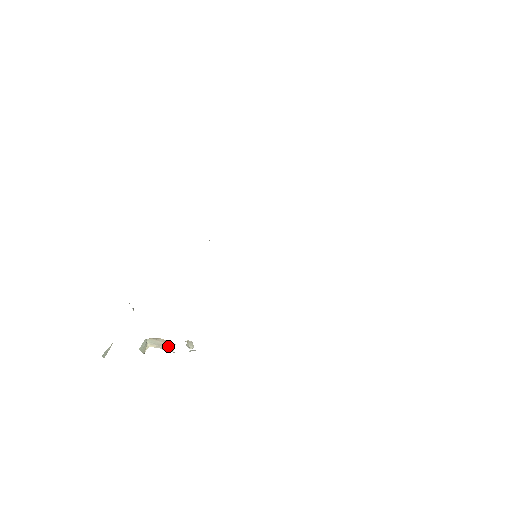
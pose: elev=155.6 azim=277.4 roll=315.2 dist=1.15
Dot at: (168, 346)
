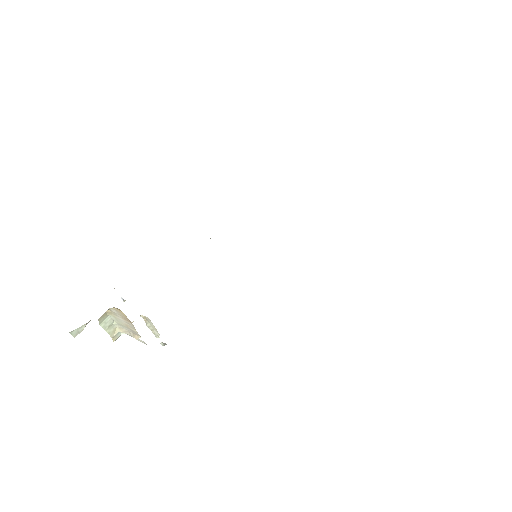
Dot at: (131, 327)
